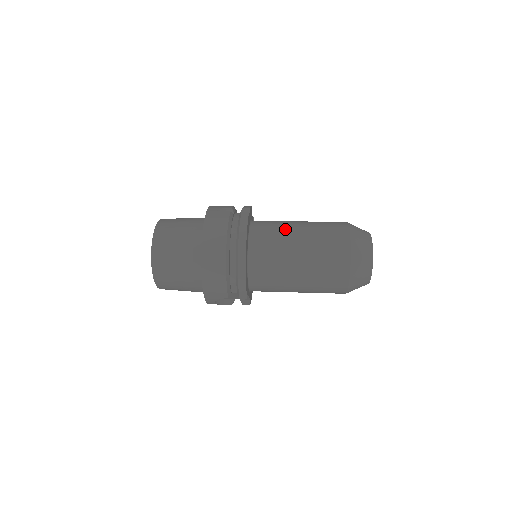
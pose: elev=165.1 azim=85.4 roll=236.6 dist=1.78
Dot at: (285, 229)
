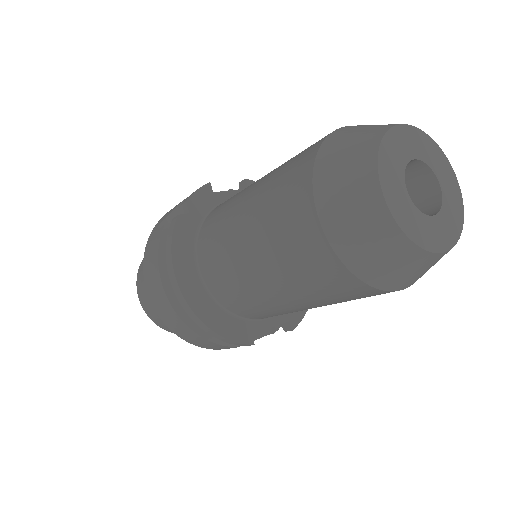
Dot at: (229, 220)
